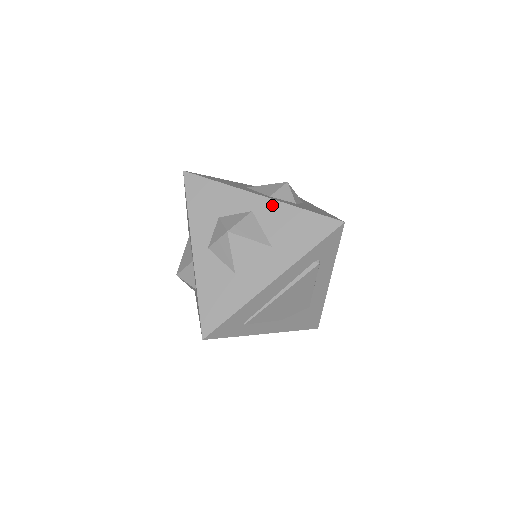
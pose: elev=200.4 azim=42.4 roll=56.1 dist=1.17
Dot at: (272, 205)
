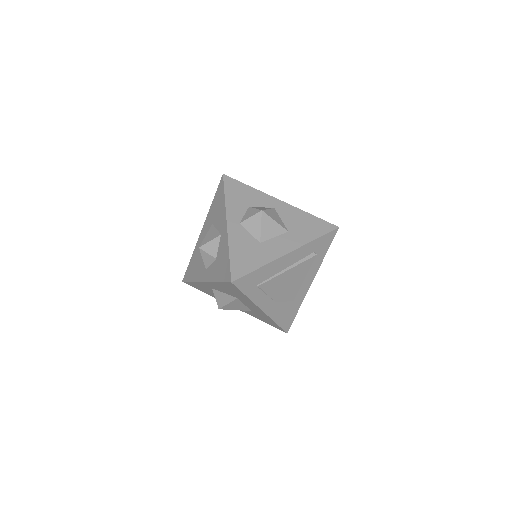
Dot at: (289, 207)
